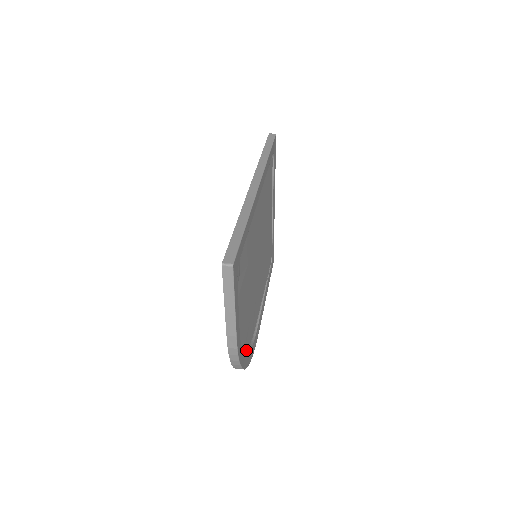
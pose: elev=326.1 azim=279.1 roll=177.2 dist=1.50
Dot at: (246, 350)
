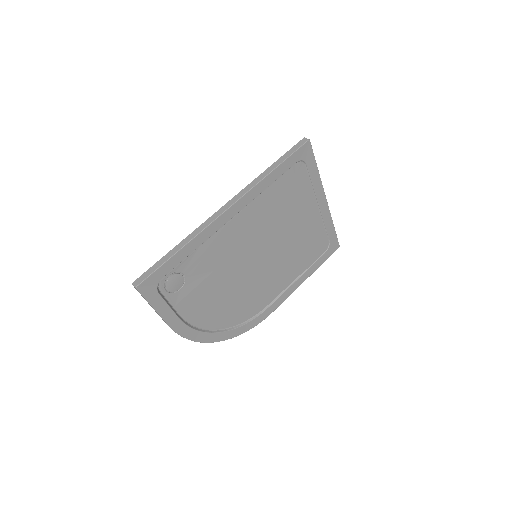
Dot at: (229, 327)
